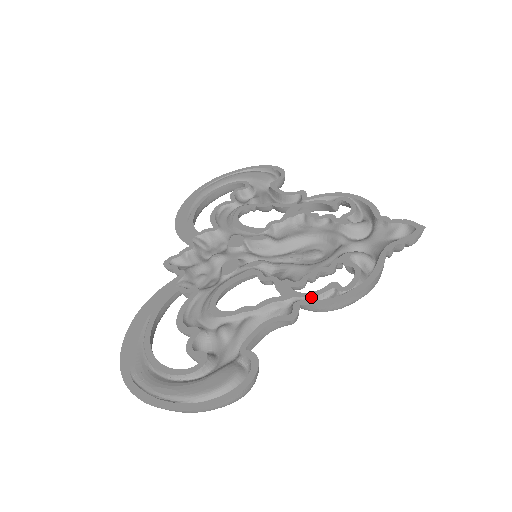
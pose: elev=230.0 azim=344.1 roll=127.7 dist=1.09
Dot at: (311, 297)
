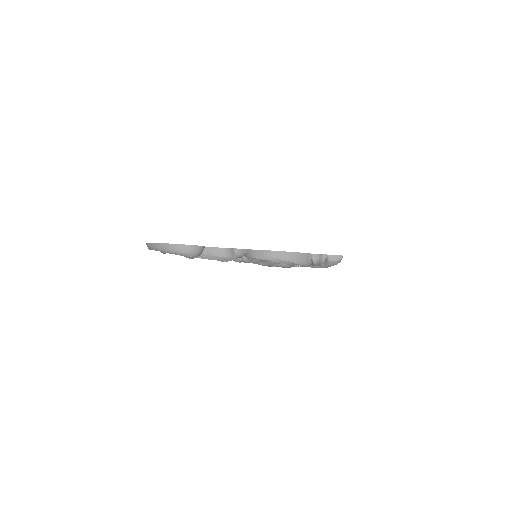
Dot at: occluded
